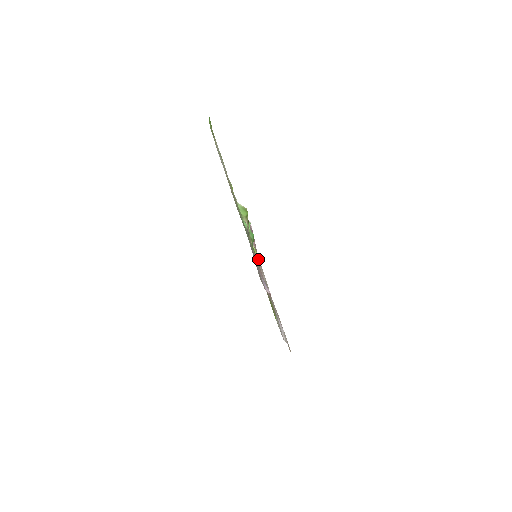
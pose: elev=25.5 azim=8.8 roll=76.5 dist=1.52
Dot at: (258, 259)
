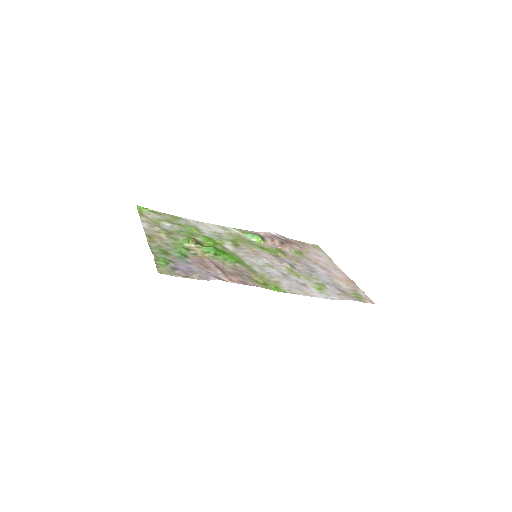
Dot at: (281, 254)
